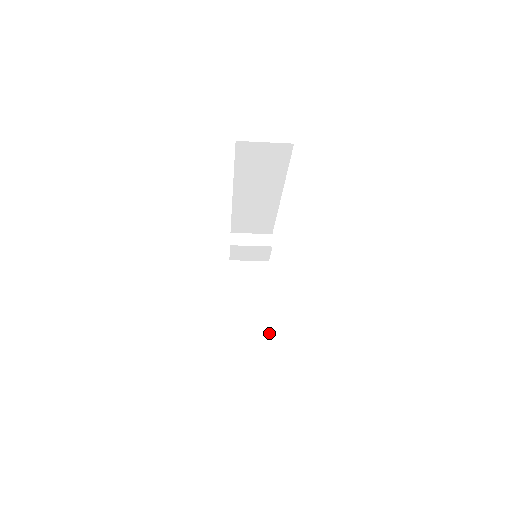
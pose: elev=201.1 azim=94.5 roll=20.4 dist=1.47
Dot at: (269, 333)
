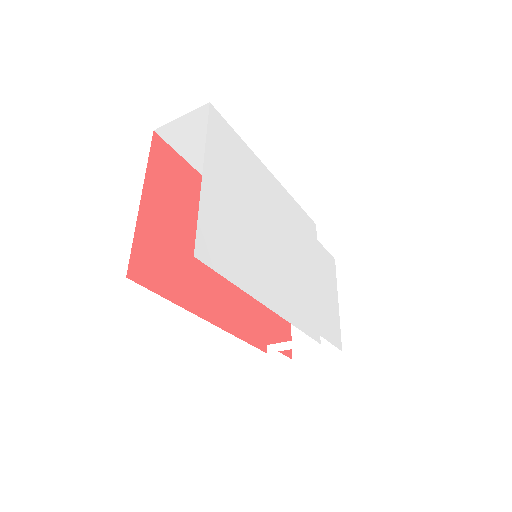
Dot at: (340, 350)
